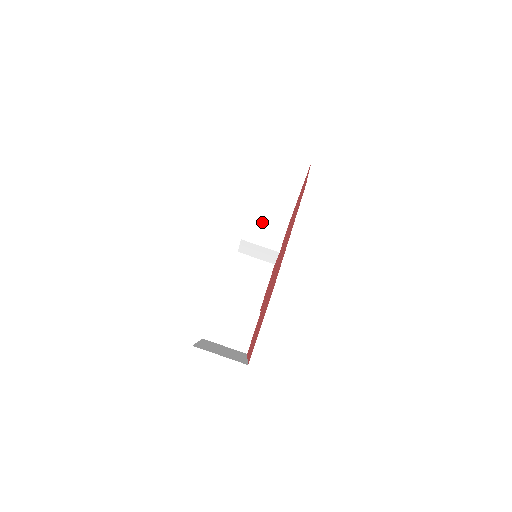
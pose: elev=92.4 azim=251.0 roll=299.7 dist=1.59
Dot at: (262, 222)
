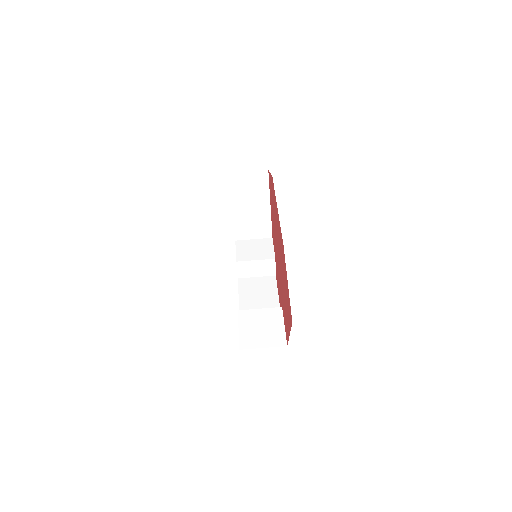
Dot at: (248, 243)
